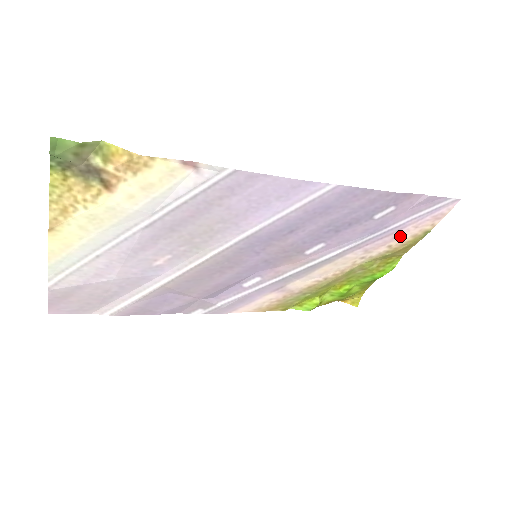
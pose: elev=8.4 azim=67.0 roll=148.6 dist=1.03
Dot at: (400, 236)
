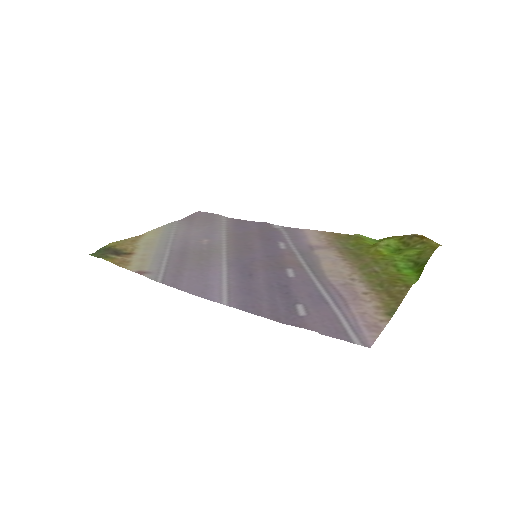
Dot at: (360, 302)
